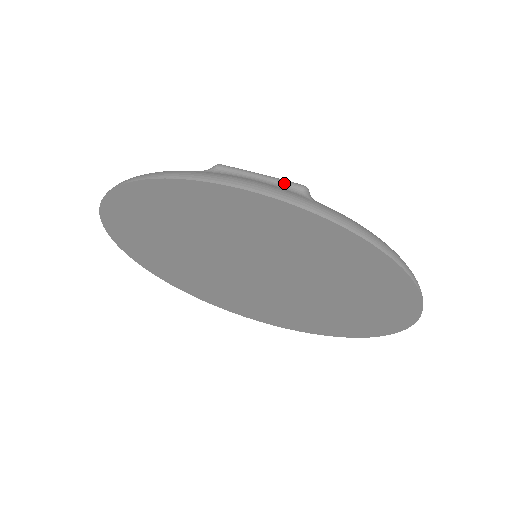
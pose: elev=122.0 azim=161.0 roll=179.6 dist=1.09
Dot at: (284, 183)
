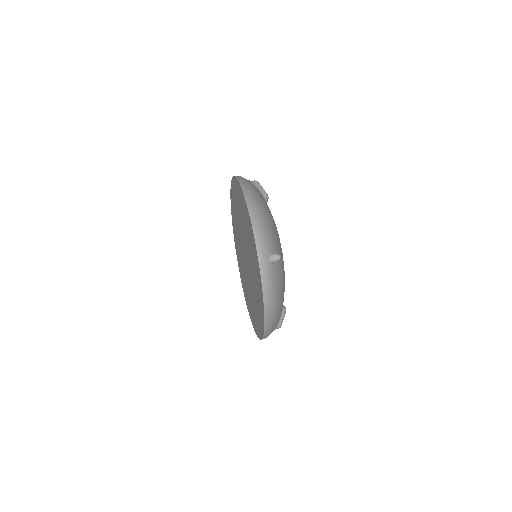
Dot at: occluded
